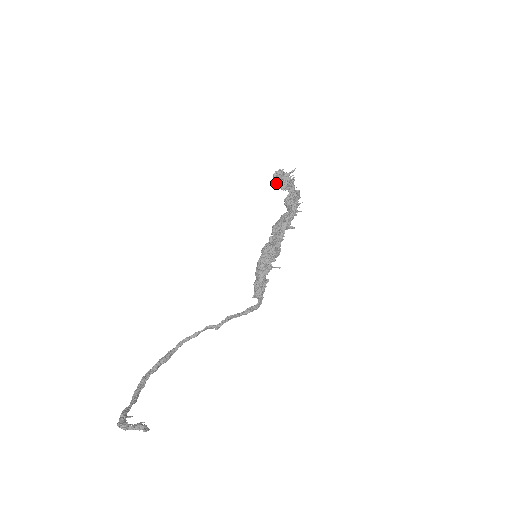
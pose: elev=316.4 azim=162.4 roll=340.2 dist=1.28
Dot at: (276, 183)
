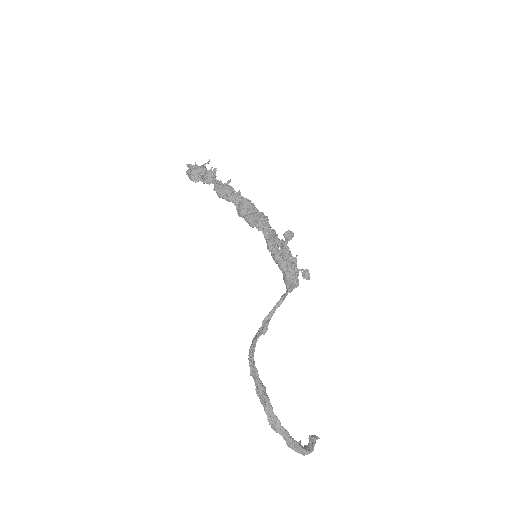
Dot at: (201, 180)
